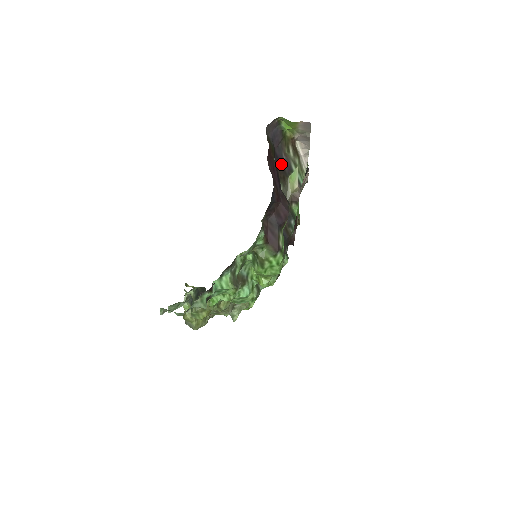
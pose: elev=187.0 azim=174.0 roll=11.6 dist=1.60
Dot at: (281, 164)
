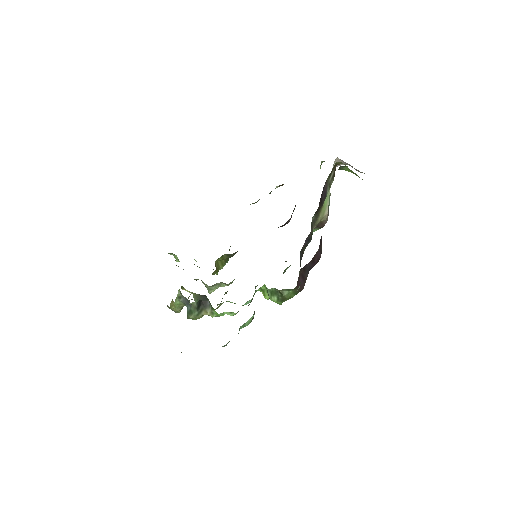
Dot at: (322, 196)
